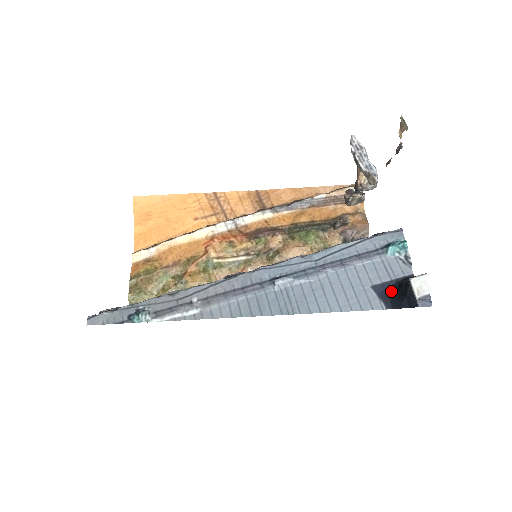
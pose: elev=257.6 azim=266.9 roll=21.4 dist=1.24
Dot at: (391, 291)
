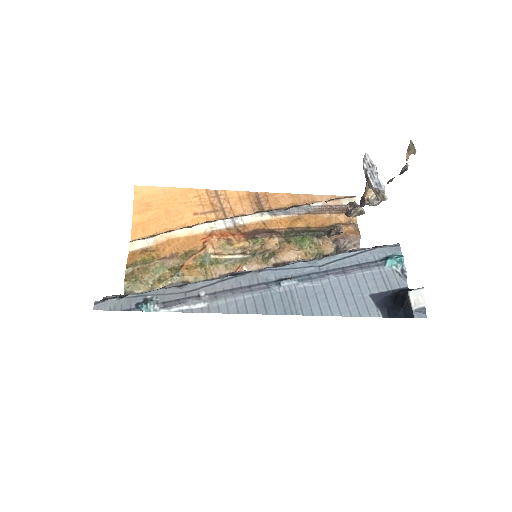
Dot at: (388, 301)
